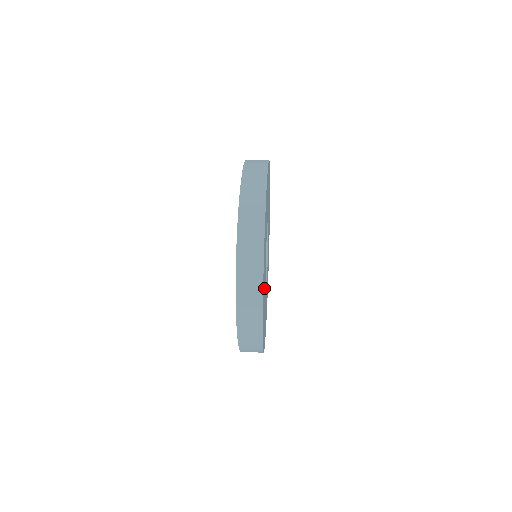
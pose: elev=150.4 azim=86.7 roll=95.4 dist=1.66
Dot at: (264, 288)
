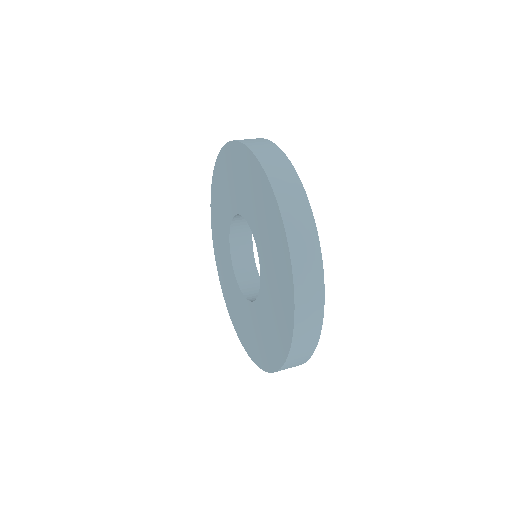
Dot at: occluded
